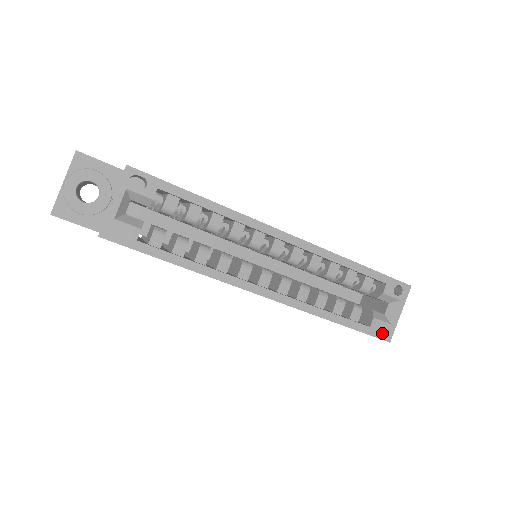
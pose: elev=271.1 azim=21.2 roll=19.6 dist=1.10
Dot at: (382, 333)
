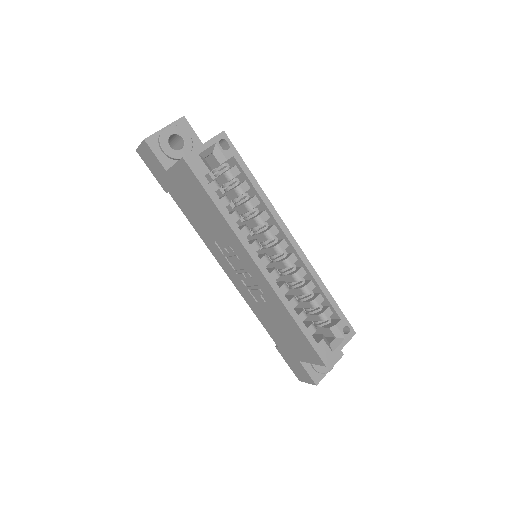
Dot at: (324, 355)
